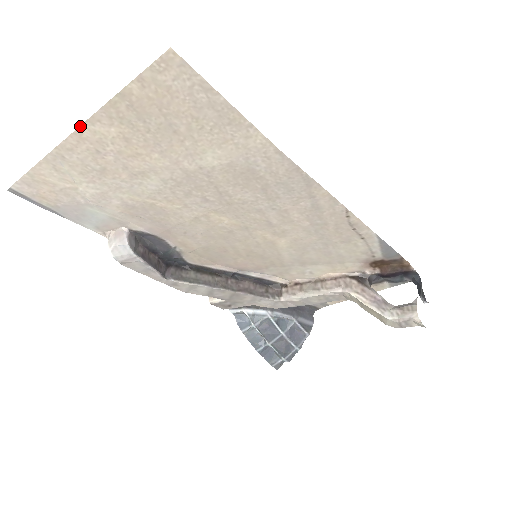
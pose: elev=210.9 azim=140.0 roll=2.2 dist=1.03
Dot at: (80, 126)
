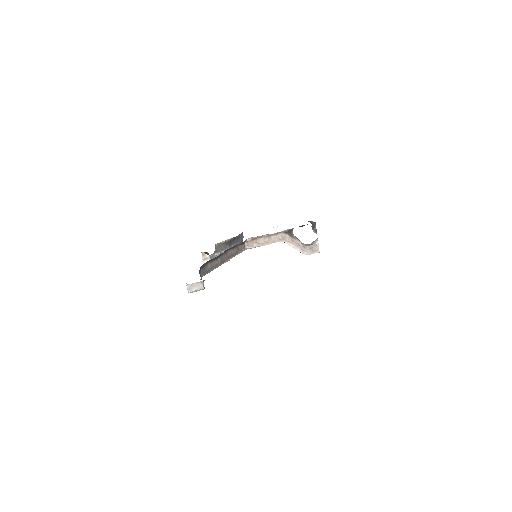
Dot at: occluded
